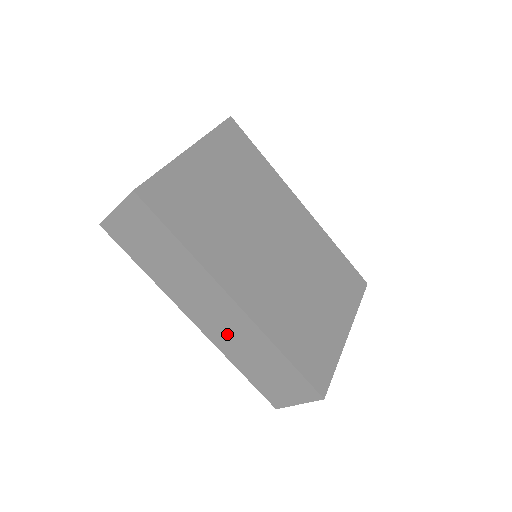
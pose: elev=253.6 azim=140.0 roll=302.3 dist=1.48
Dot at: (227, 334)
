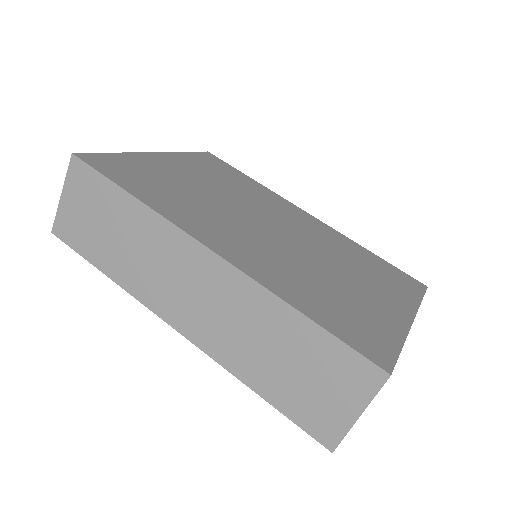
Dot at: (218, 322)
